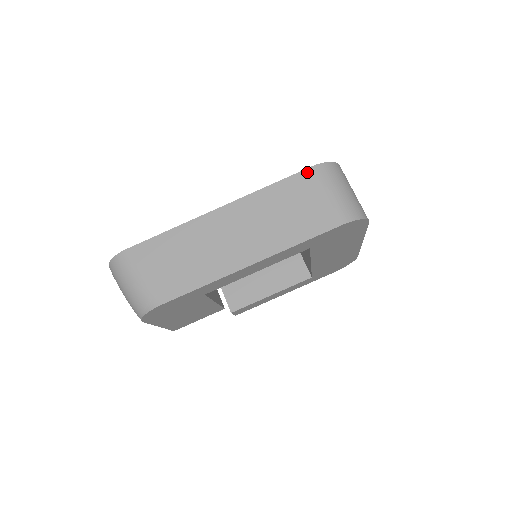
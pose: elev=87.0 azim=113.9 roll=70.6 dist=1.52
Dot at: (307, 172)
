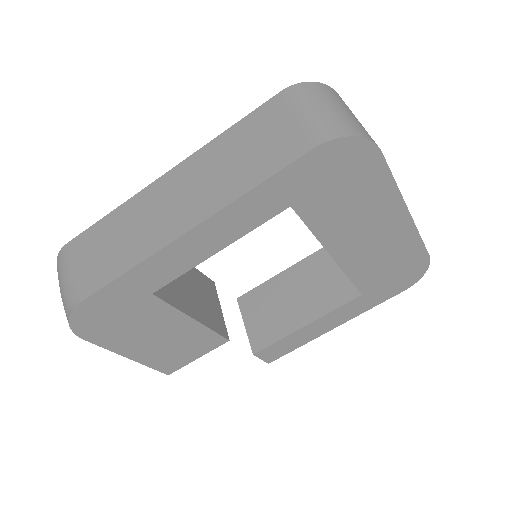
Dot at: (275, 99)
